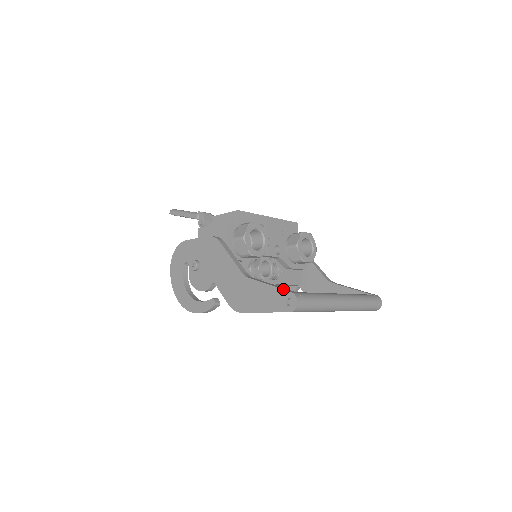
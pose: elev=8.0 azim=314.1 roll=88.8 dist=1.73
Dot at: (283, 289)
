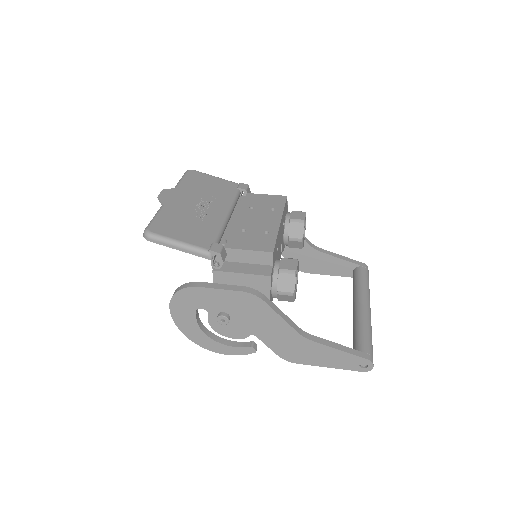
Dot at: (357, 356)
